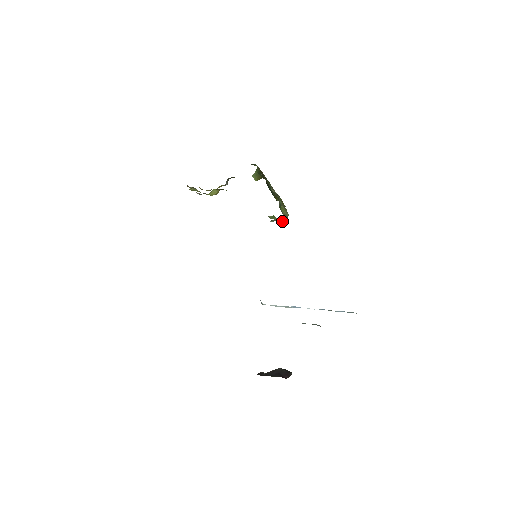
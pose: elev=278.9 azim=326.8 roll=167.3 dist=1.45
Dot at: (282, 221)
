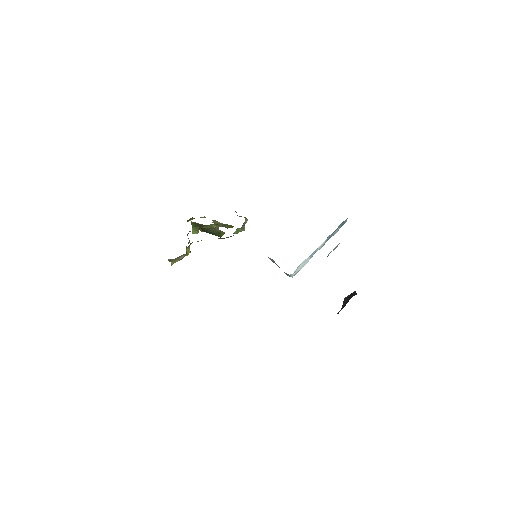
Dot at: (244, 229)
